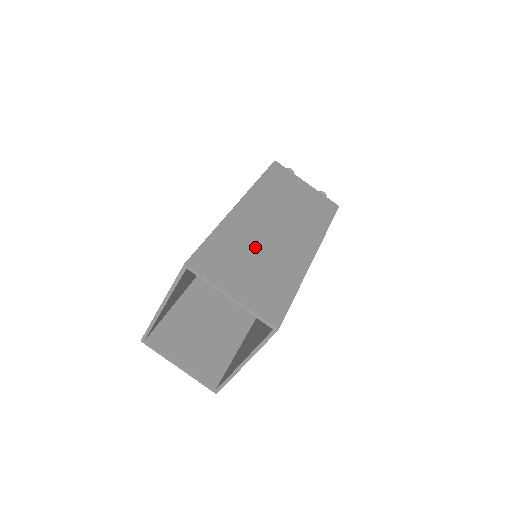
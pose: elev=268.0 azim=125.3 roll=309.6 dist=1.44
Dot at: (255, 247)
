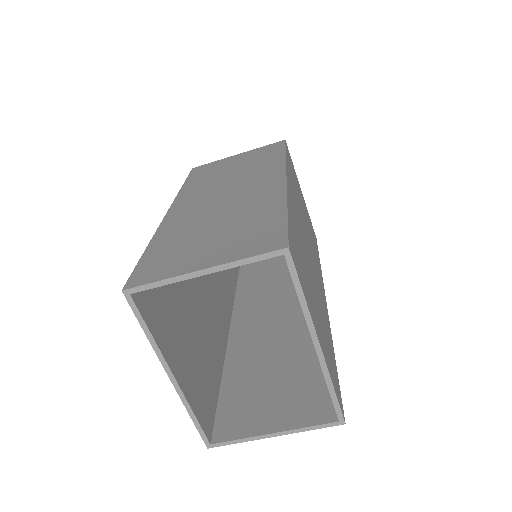
Dot at: (207, 220)
